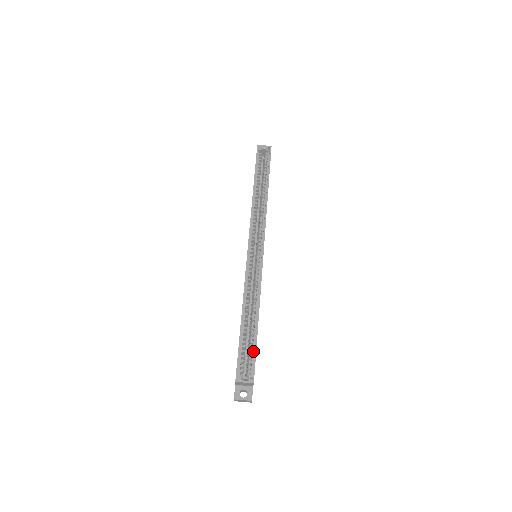
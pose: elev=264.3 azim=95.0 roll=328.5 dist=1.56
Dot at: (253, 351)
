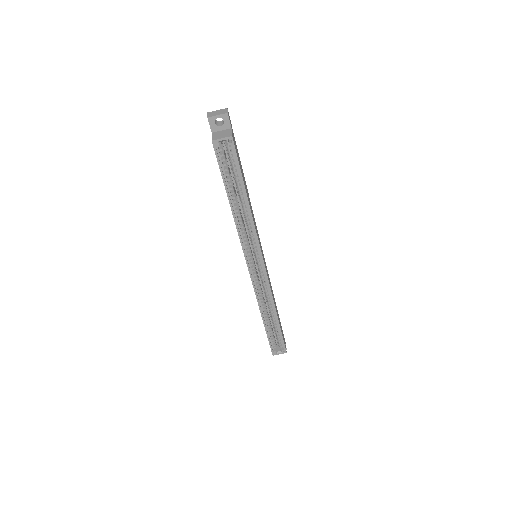
Dot at: (280, 336)
